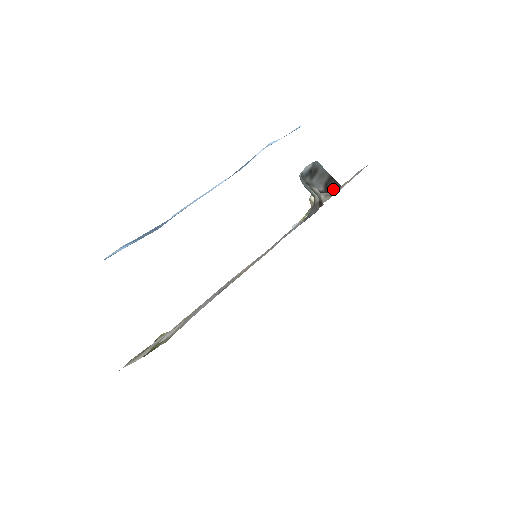
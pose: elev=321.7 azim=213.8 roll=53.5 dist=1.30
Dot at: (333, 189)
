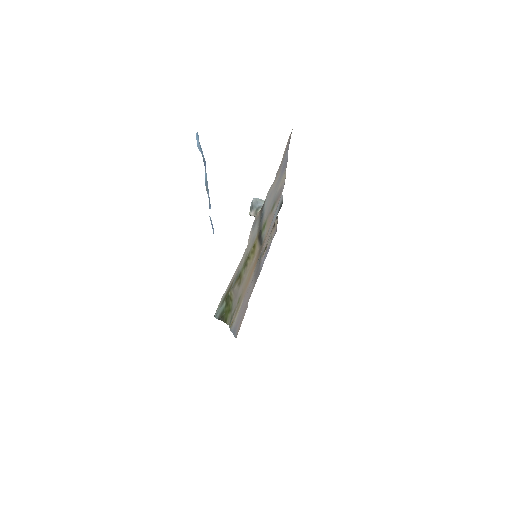
Dot at: occluded
